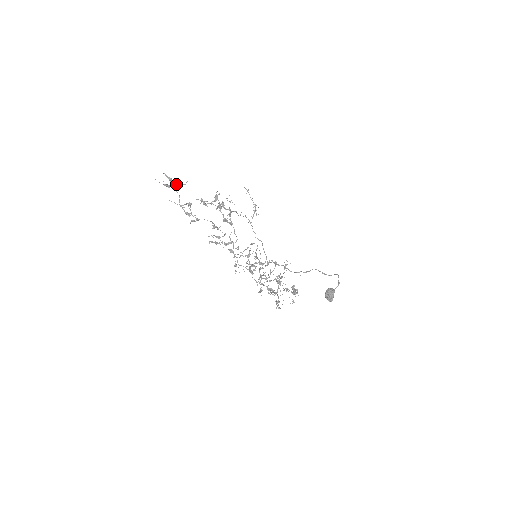
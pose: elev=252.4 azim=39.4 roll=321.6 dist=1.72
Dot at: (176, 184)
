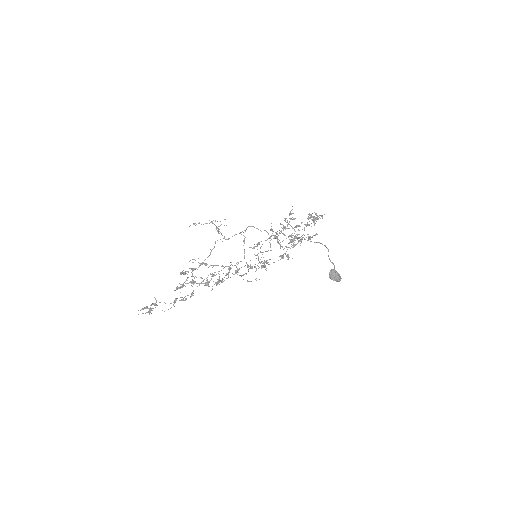
Dot at: occluded
